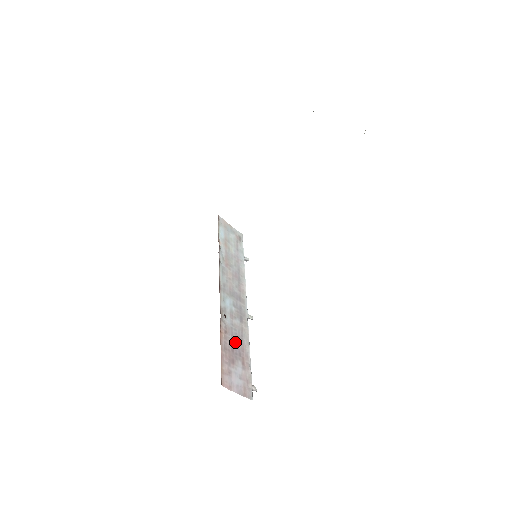
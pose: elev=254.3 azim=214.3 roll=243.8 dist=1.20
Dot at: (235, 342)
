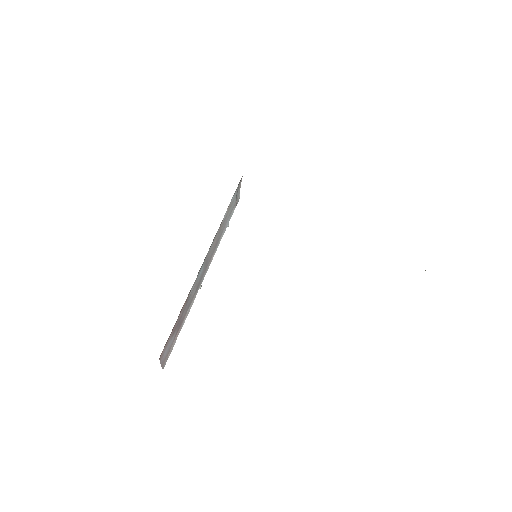
Dot at: (184, 313)
